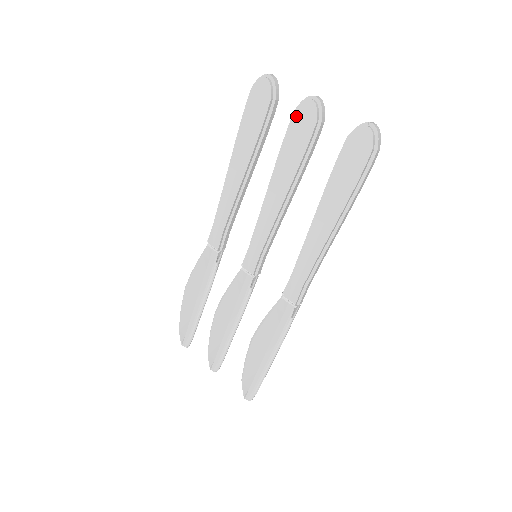
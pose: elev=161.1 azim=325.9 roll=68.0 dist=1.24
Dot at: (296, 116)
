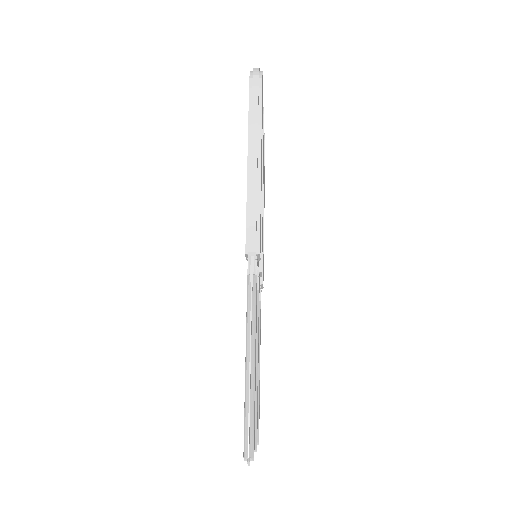
Dot at: occluded
